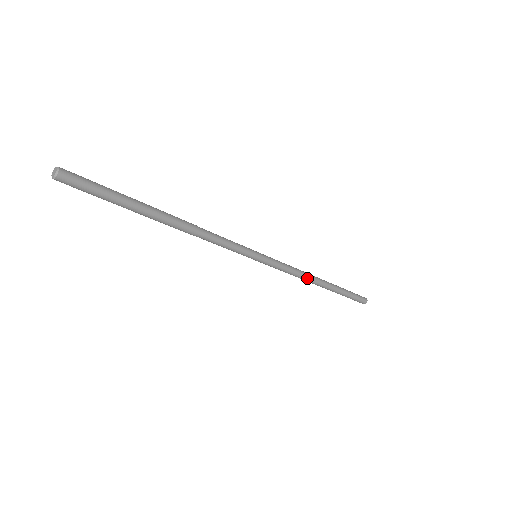
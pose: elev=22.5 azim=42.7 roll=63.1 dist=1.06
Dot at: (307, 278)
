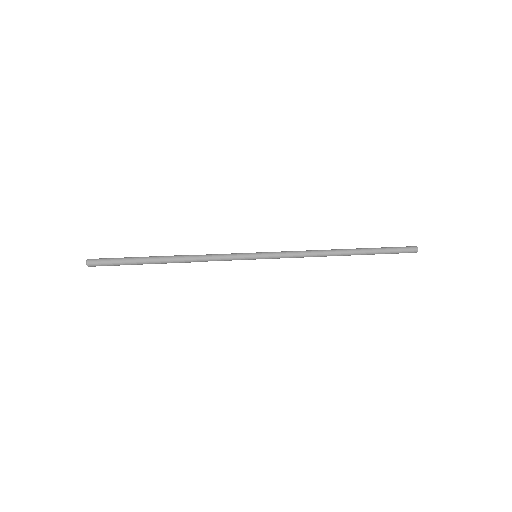
Dot at: (320, 256)
